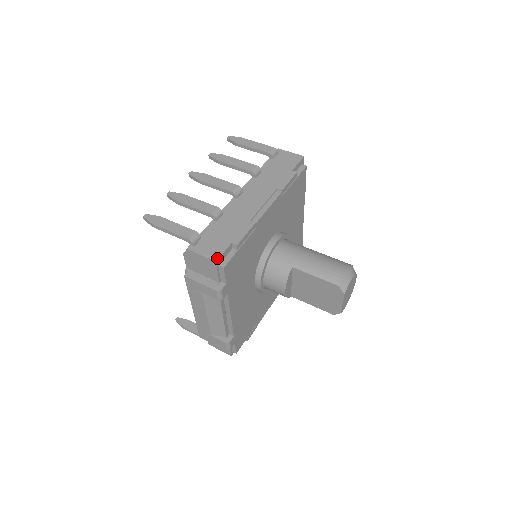
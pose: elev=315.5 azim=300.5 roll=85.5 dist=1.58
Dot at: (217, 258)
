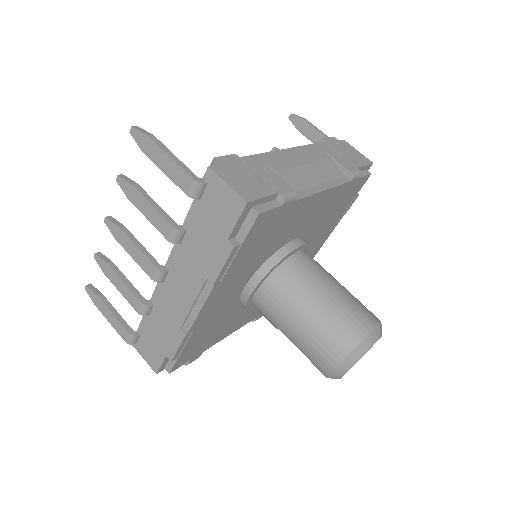
Dot at: (156, 370)
